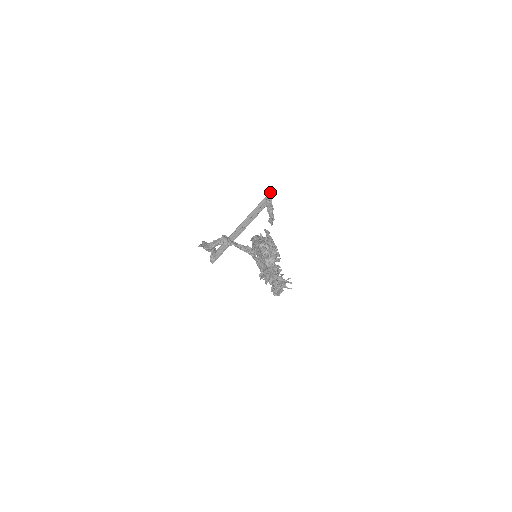
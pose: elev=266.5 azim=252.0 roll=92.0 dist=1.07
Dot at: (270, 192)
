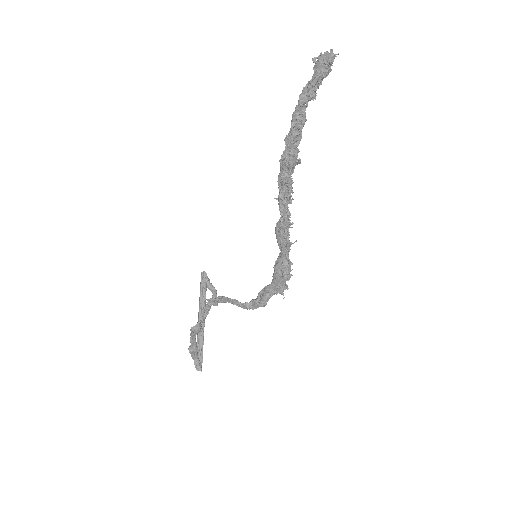
Dot at: (201, 272)
